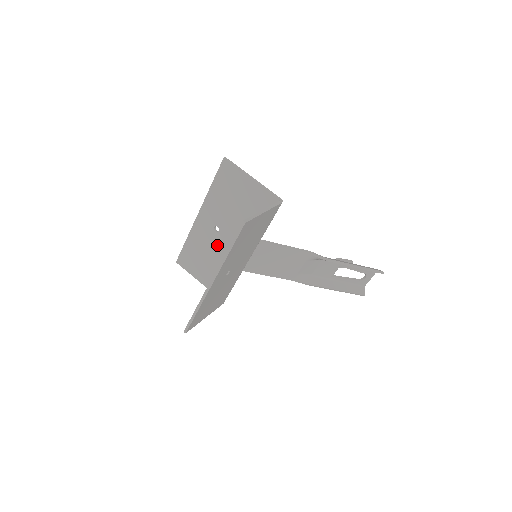
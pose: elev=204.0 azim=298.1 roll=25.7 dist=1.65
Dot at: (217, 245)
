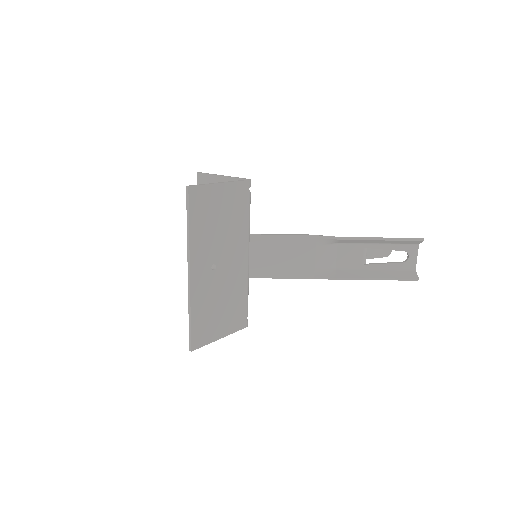
Dot at: occluded
